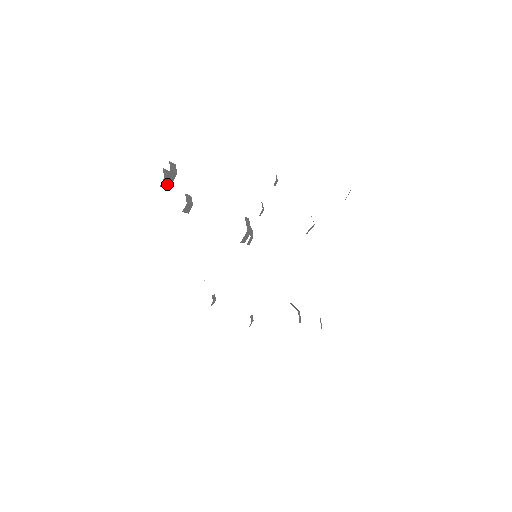
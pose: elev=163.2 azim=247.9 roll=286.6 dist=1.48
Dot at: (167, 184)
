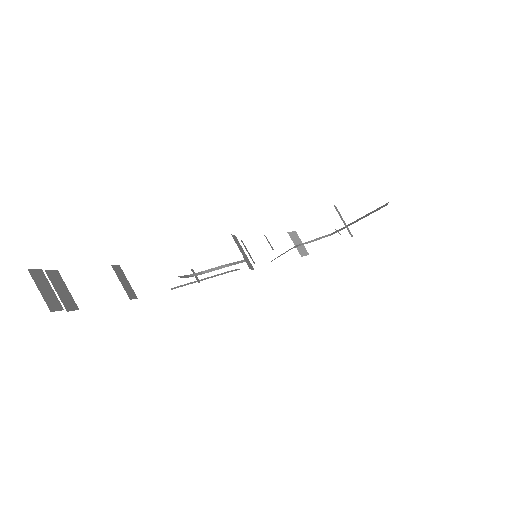
Dot at: occluded
